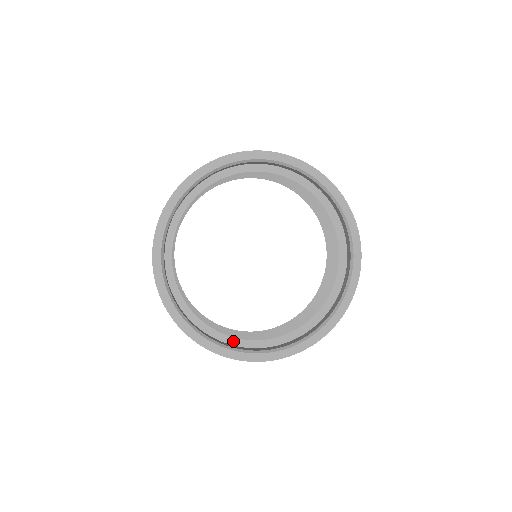
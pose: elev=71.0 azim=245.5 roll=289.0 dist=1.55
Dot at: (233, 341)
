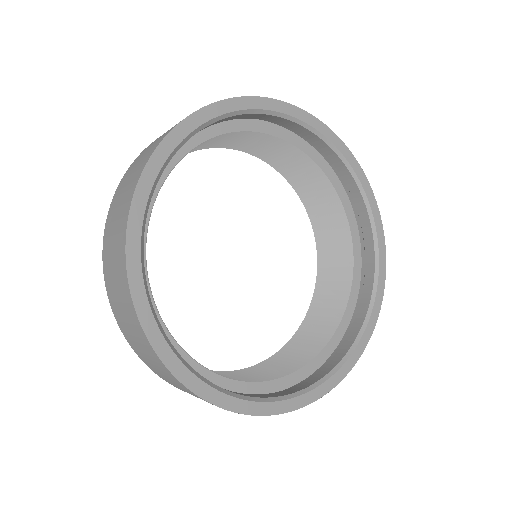
Dot at: (237, 386)
